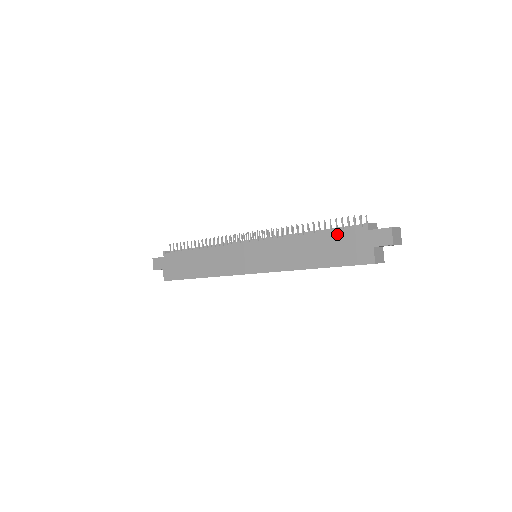
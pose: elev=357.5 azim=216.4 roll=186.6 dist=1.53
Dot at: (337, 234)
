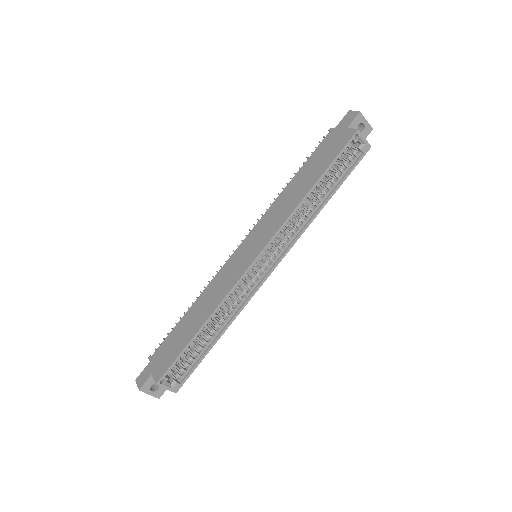
Dot at: (314, 155)
